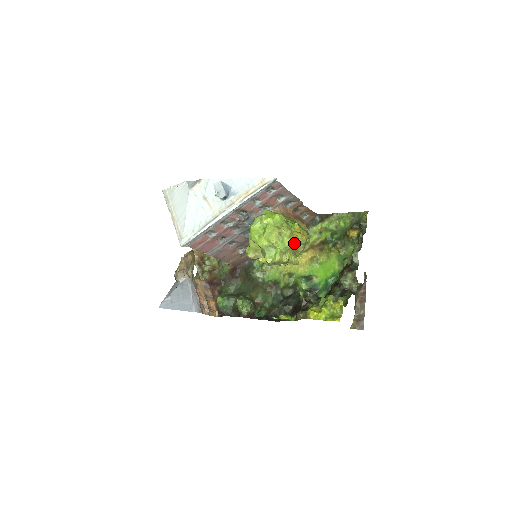
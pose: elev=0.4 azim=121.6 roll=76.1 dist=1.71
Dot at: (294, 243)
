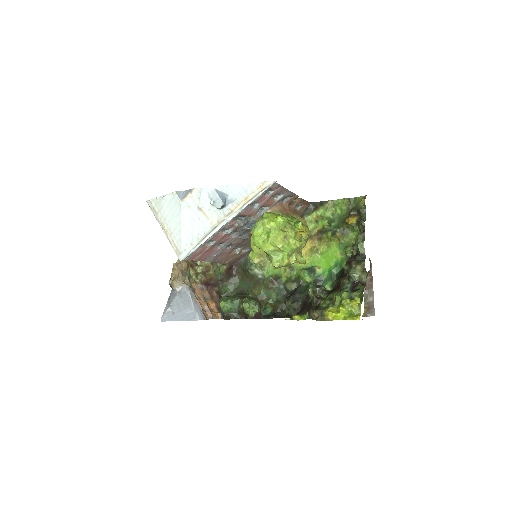
Dot at: (300, 243)
